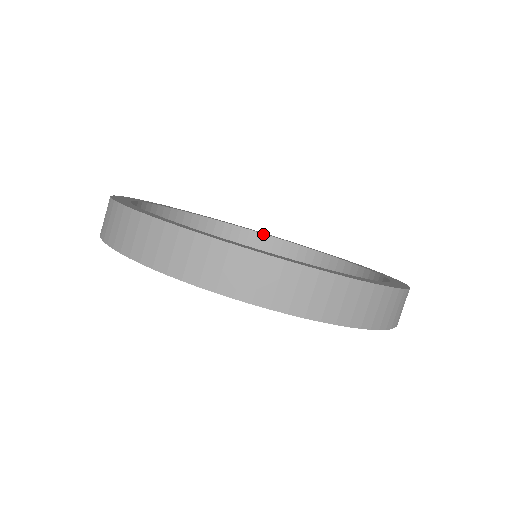
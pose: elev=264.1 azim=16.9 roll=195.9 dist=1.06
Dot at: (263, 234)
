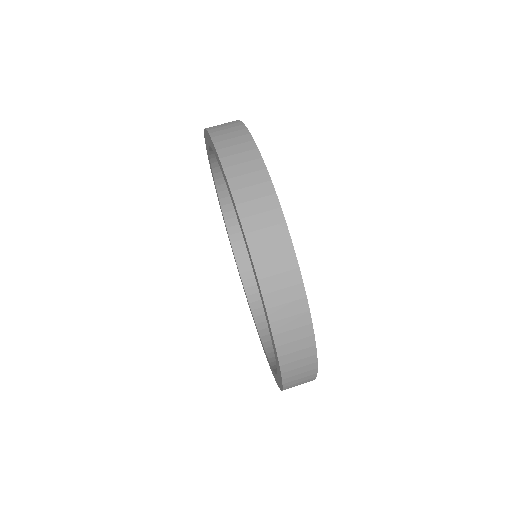
Dot at: occluded
